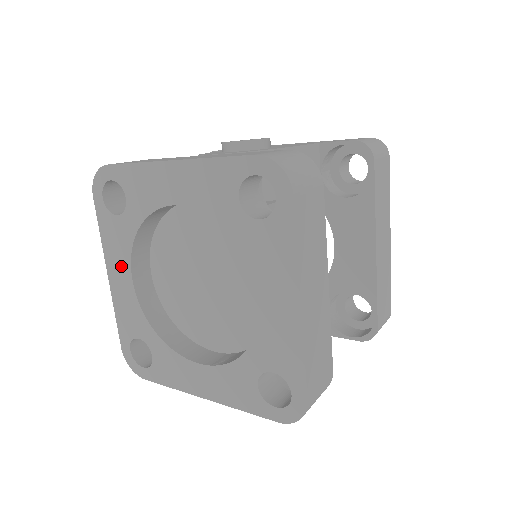
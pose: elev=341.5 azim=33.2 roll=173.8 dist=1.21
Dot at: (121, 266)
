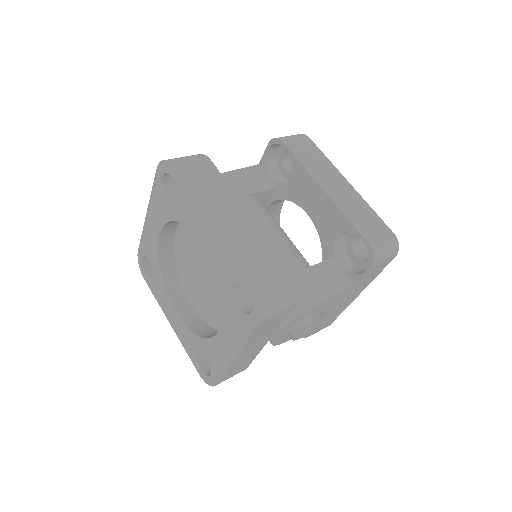
Dot at: (169, 308)
